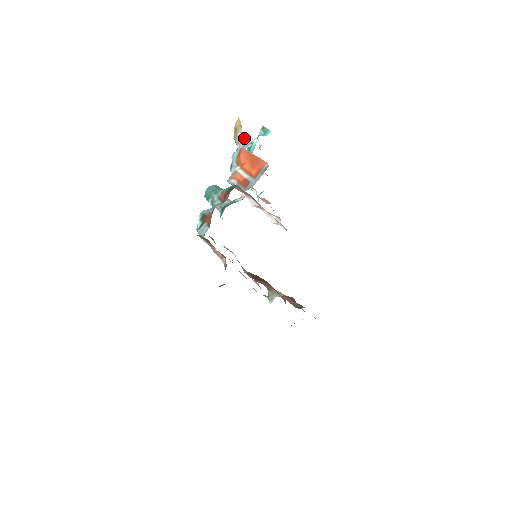
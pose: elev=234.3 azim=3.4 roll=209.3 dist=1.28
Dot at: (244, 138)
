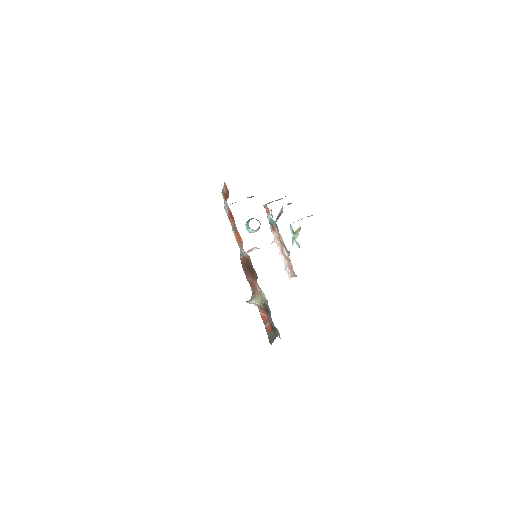
Dot at: occluded
